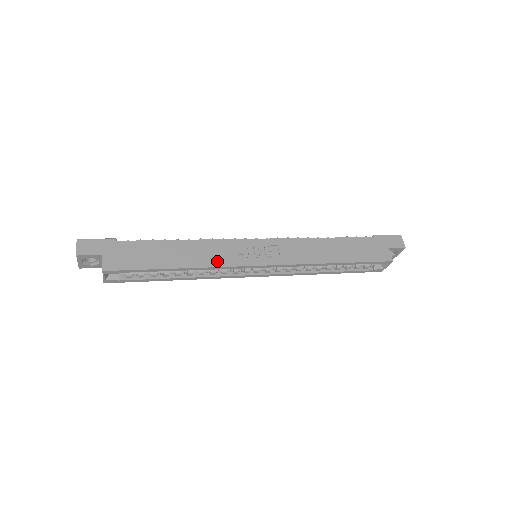
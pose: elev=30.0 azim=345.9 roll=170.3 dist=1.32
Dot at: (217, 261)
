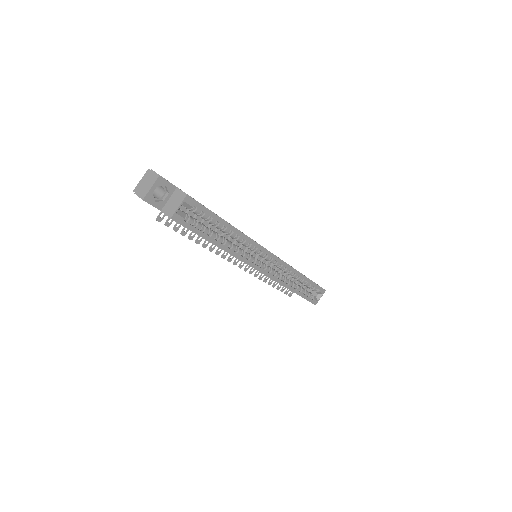
Dot at: occluded
